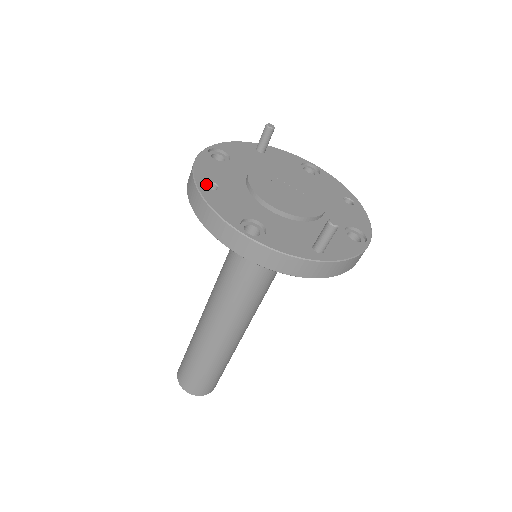
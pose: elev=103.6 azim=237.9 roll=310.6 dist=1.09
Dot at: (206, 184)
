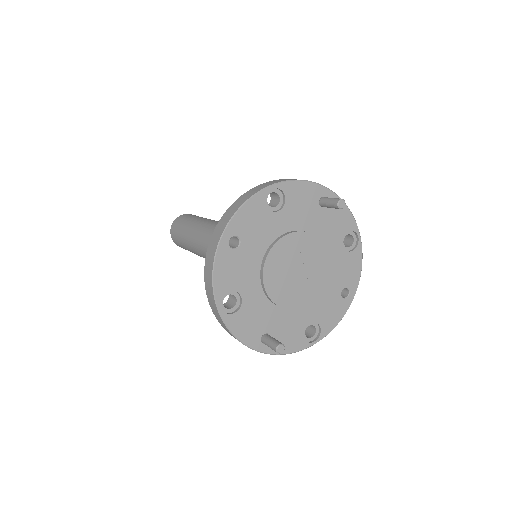
Dot at: (233, 236)
